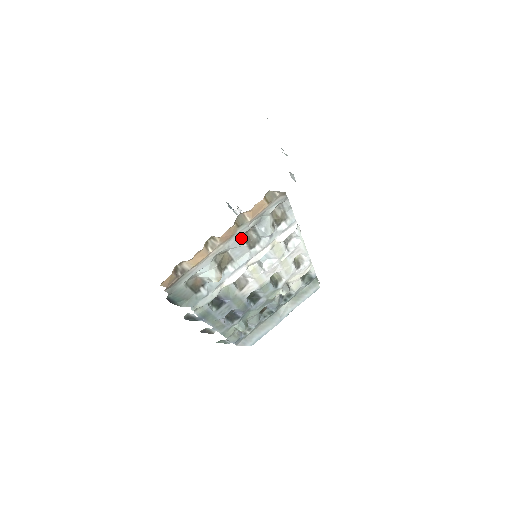
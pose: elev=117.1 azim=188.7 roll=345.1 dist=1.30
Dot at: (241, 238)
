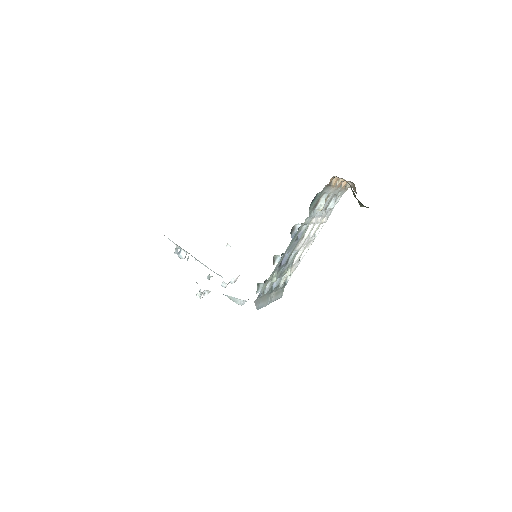
Dot at: occluded
